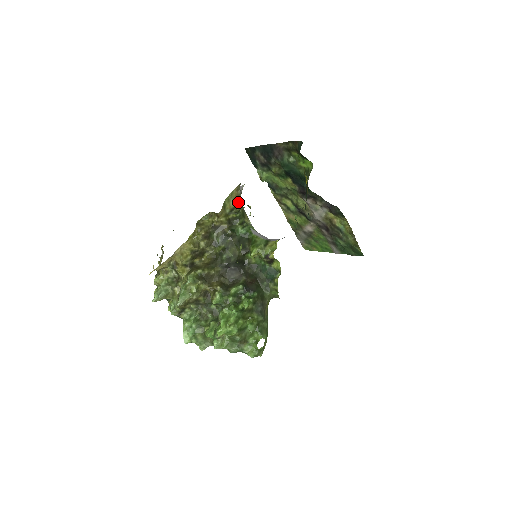
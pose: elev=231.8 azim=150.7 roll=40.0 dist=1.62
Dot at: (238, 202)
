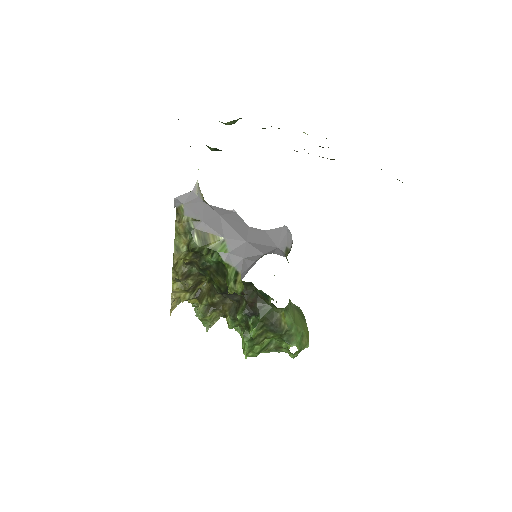
Dot at: (190, 232)
